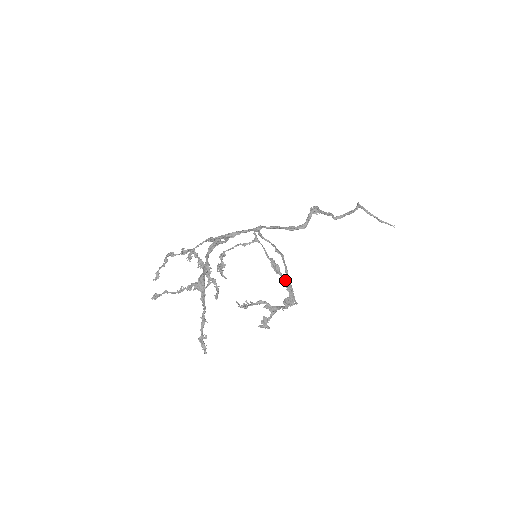
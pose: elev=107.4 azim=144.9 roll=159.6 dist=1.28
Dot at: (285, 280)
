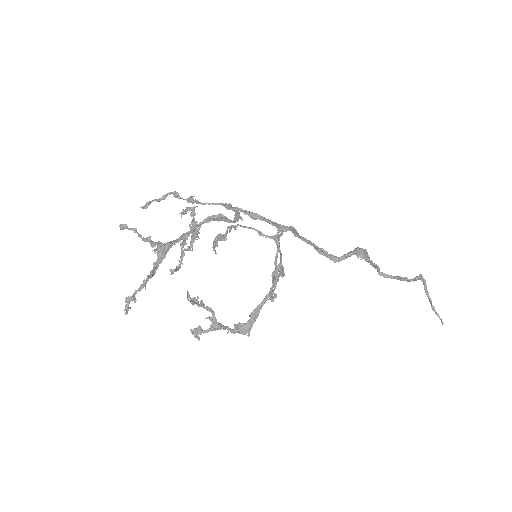
Dot at: (272, 297)
